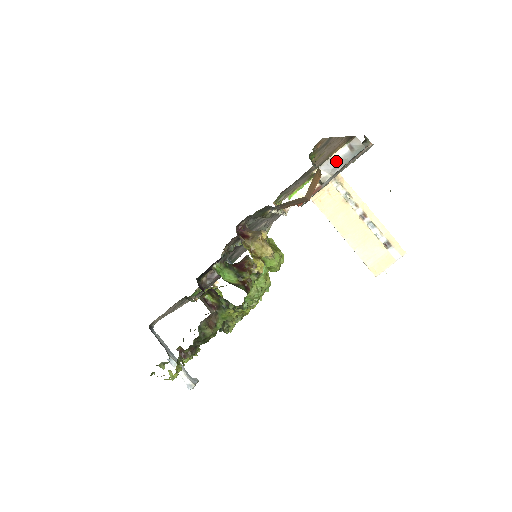
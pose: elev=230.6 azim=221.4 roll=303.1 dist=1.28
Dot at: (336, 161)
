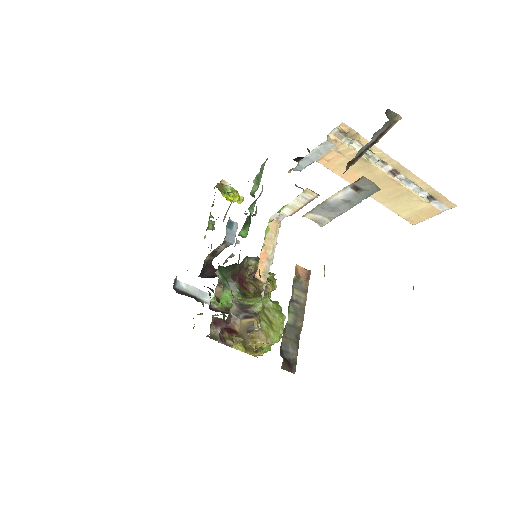
Dot at: (335, 205)
